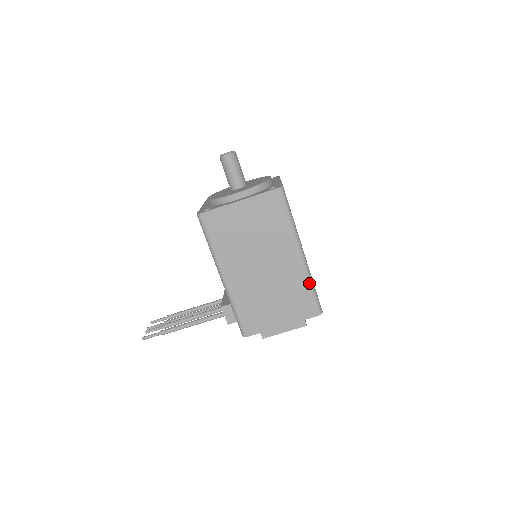
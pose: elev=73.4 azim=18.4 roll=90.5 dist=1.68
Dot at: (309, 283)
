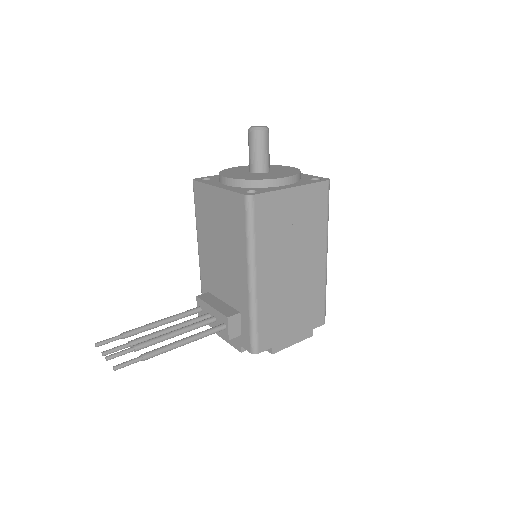
Dot at: (325, 289)
